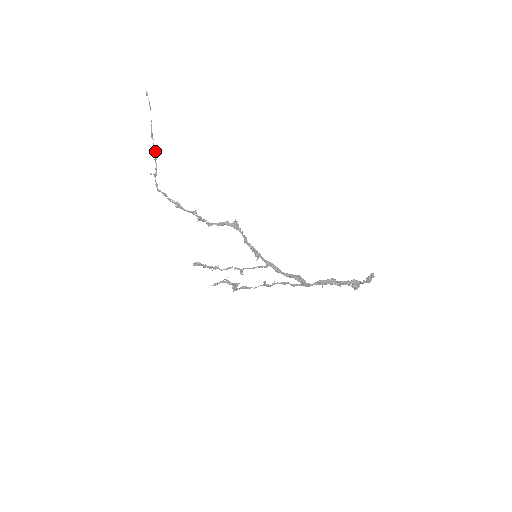
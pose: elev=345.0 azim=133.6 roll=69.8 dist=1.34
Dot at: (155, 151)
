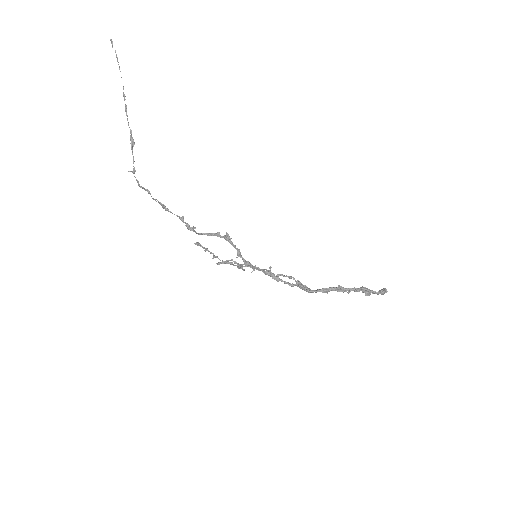
Dot at: (131, 135)
